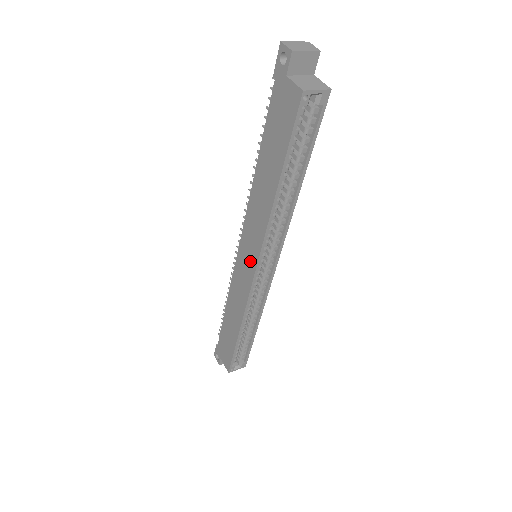
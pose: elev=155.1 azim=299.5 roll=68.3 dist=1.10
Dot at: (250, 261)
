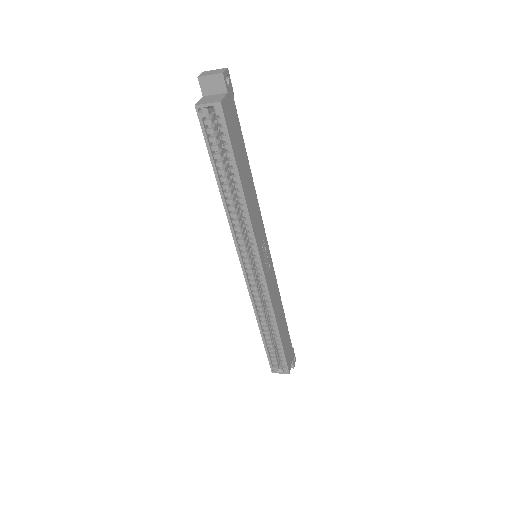
Dot at: occluded
